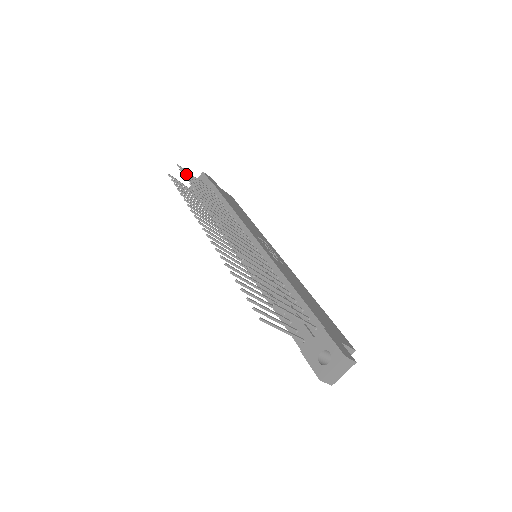
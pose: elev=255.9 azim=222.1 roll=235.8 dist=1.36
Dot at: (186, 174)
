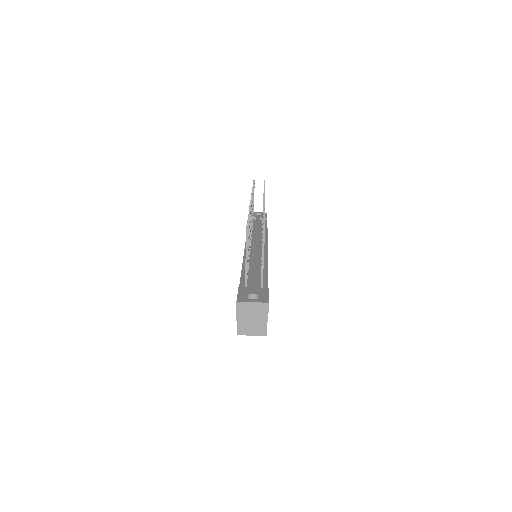
Dot at: occluded
